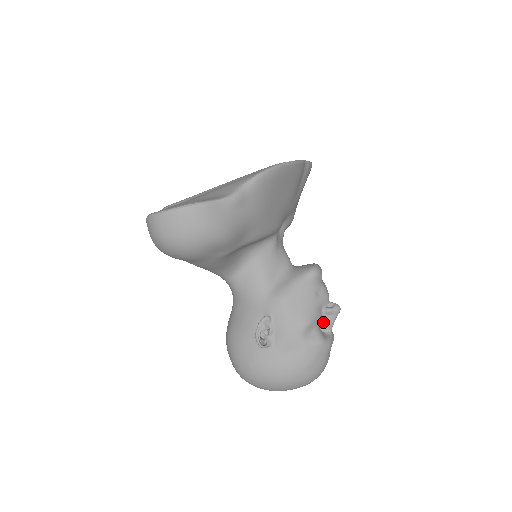
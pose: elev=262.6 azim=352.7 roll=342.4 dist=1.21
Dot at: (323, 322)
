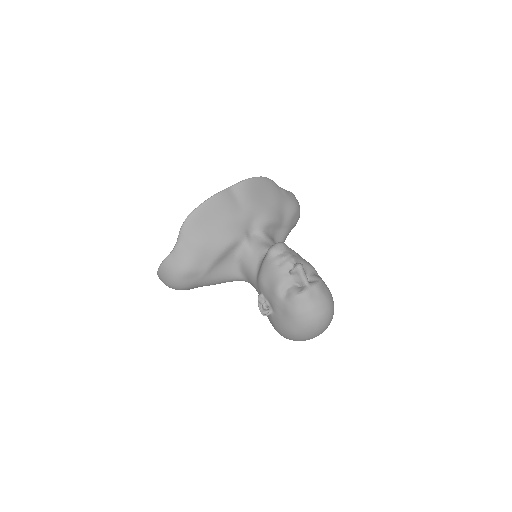
Dot at: (296, 281)
